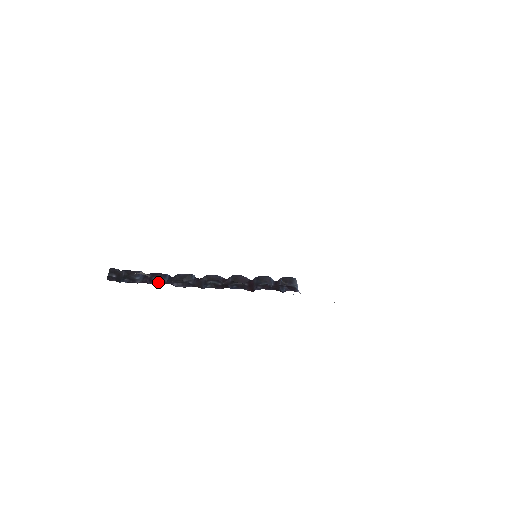
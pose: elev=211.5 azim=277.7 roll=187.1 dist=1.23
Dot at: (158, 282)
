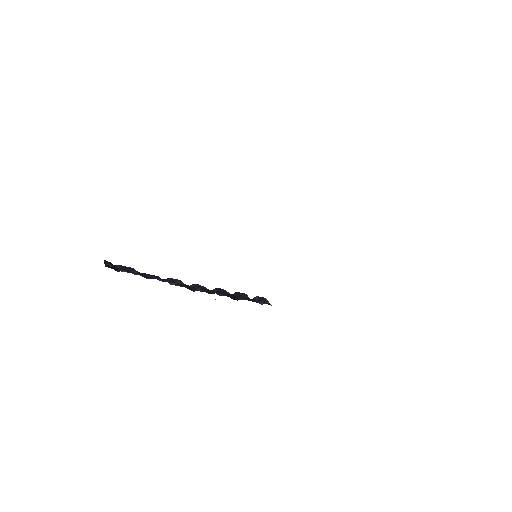
Dot at: (154, 278)
